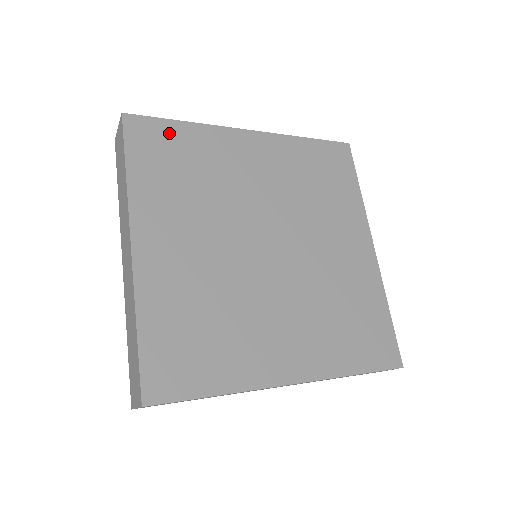
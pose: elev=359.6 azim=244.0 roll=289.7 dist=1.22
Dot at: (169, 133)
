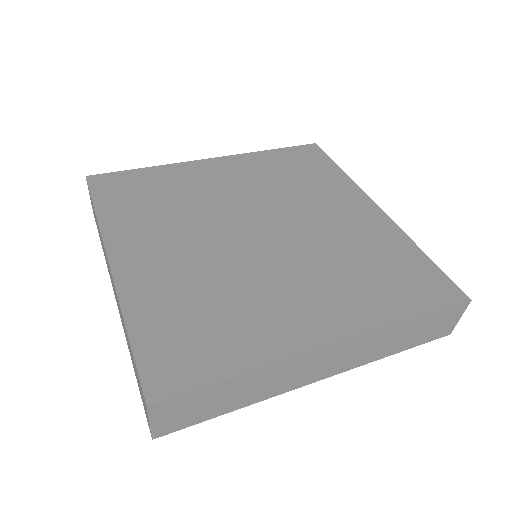
Dot at: (133, 178)
